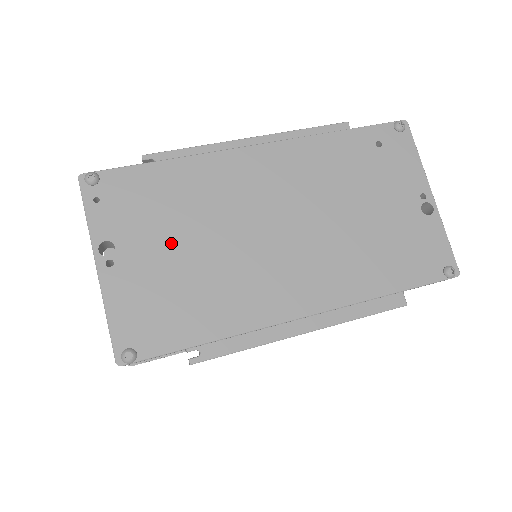
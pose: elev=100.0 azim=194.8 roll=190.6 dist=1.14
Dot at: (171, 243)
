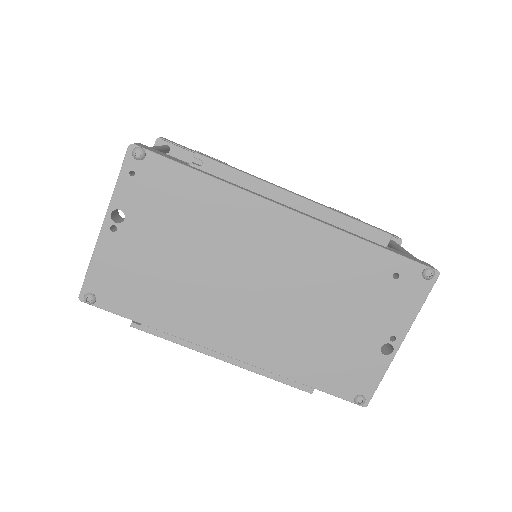
Dot at: (167, 243)
